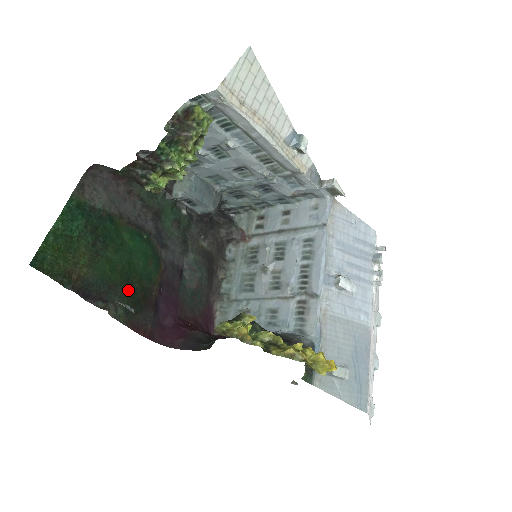
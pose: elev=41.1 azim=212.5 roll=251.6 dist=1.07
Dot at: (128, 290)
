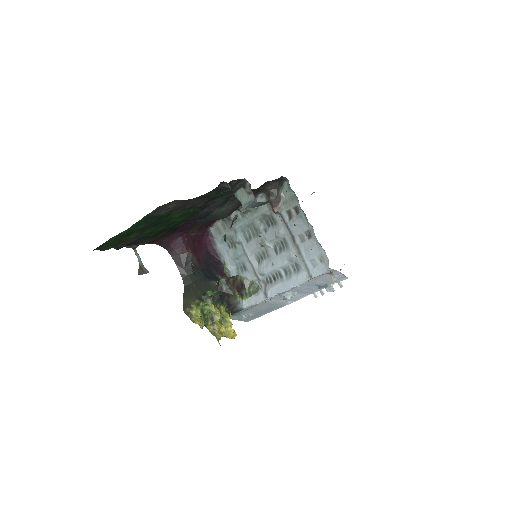
Dot at: (158, 235)
